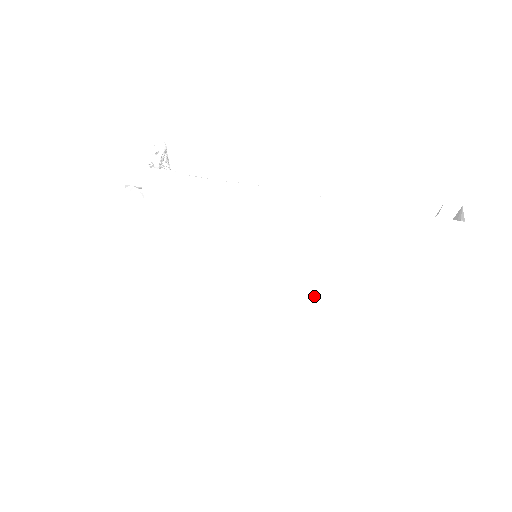
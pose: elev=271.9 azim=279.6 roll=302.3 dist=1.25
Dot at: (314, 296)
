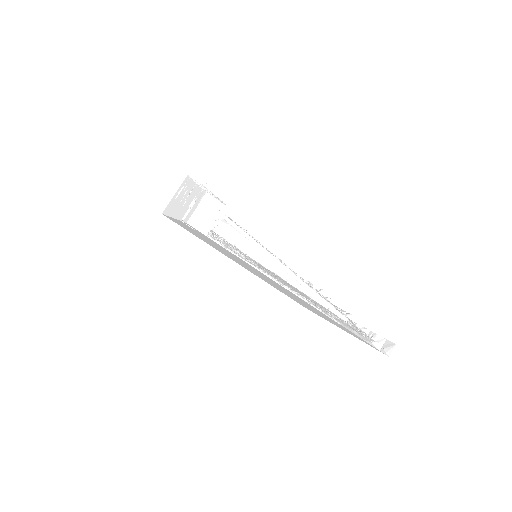
Dot at: (281, 290)
